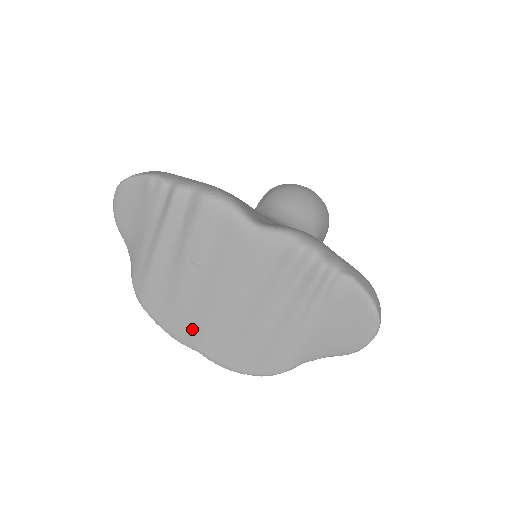
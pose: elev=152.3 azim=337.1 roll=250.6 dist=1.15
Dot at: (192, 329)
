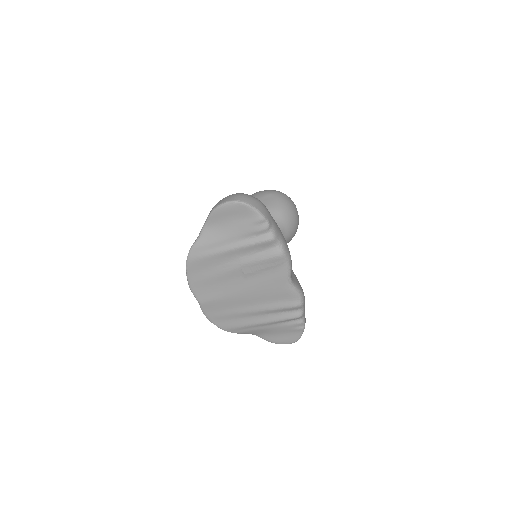
Dot at: (207, 293)
